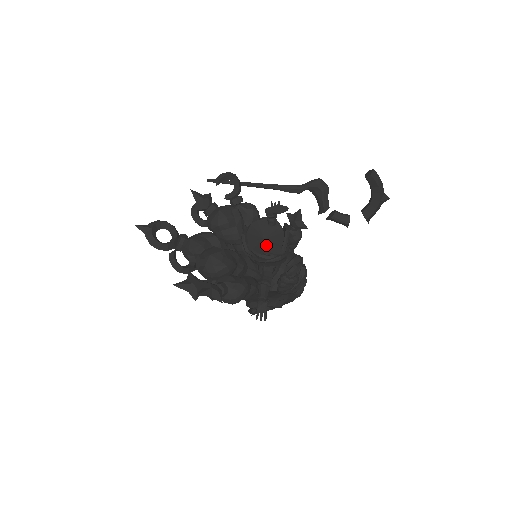
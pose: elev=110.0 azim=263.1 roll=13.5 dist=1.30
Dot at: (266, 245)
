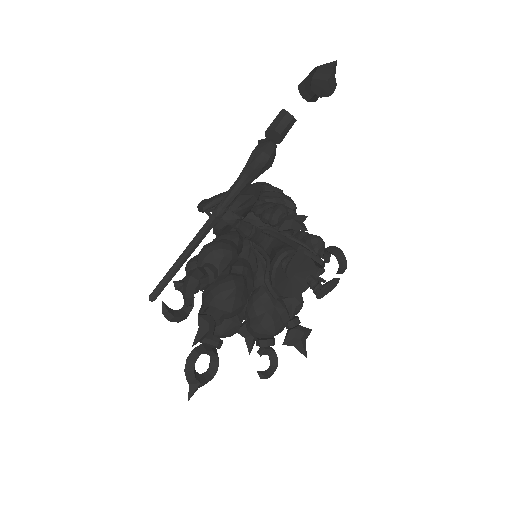
Dot at: (322, 293)
